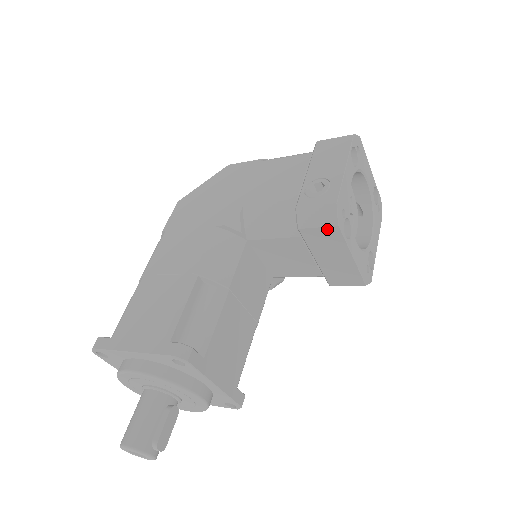
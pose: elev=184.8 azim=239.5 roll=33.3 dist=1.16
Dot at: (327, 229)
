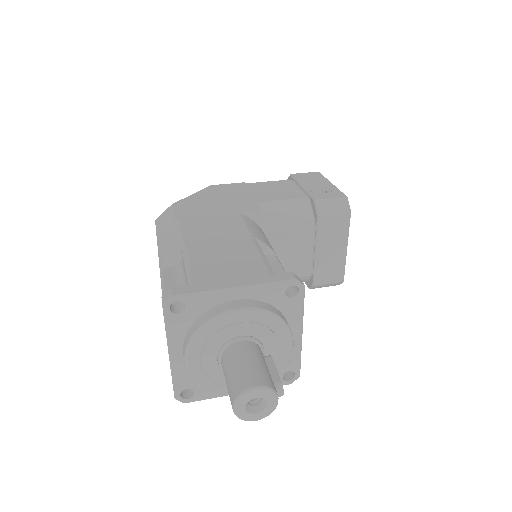
Dot at: (341, 216)
